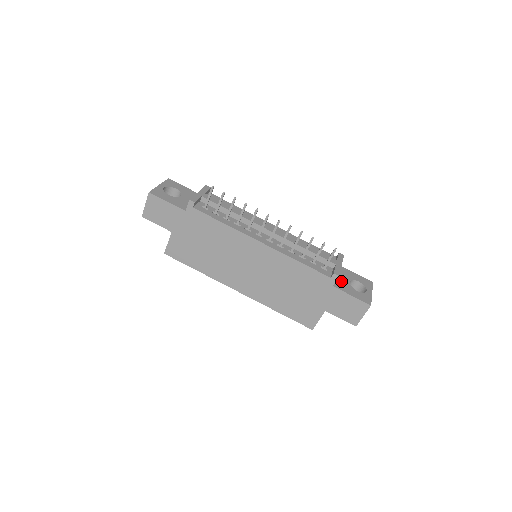
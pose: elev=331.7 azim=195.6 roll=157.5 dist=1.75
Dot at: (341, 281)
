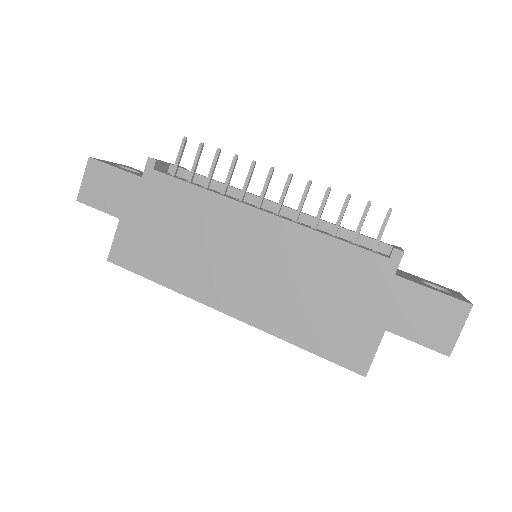
Dot at: (406, 276)
